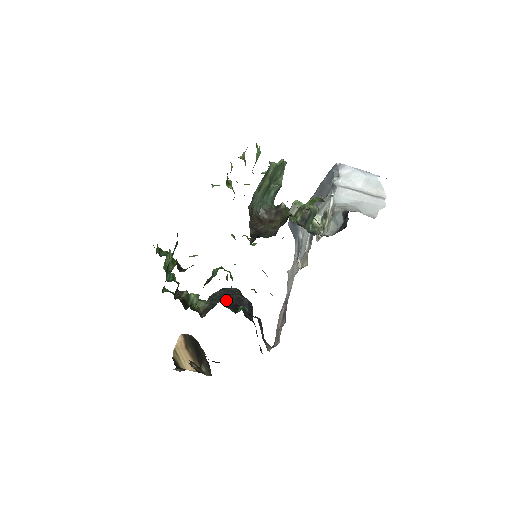
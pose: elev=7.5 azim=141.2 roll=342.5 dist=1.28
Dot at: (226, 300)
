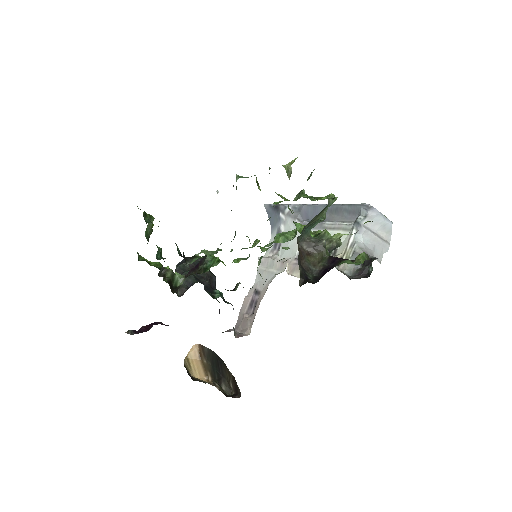
Dot at: (199, 278)
